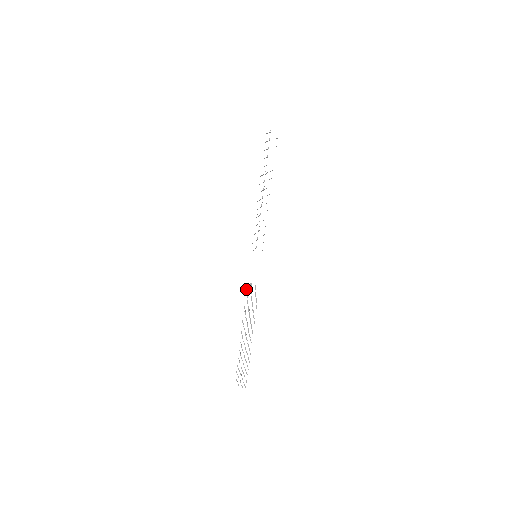
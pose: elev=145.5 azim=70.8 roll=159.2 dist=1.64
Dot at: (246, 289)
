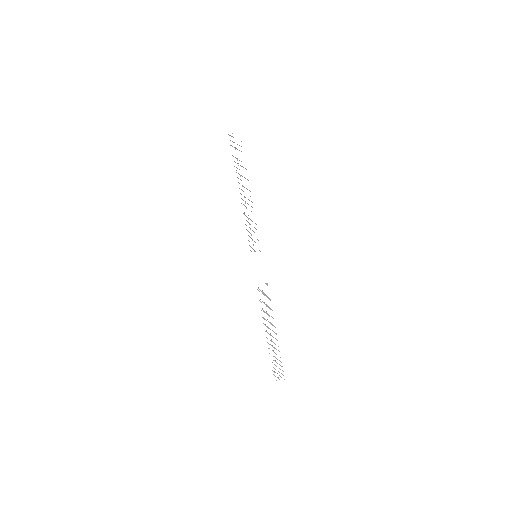
Dot at: (257, 289)
